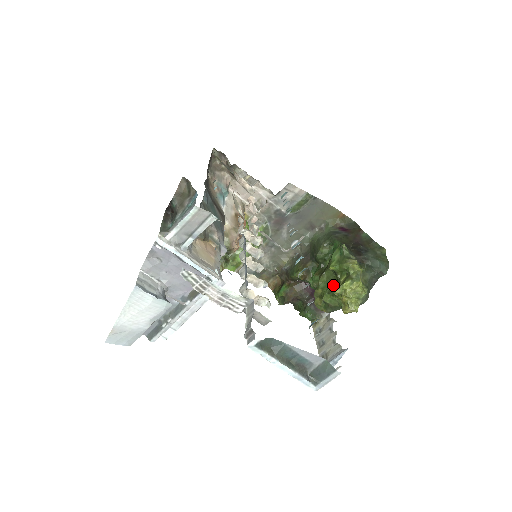
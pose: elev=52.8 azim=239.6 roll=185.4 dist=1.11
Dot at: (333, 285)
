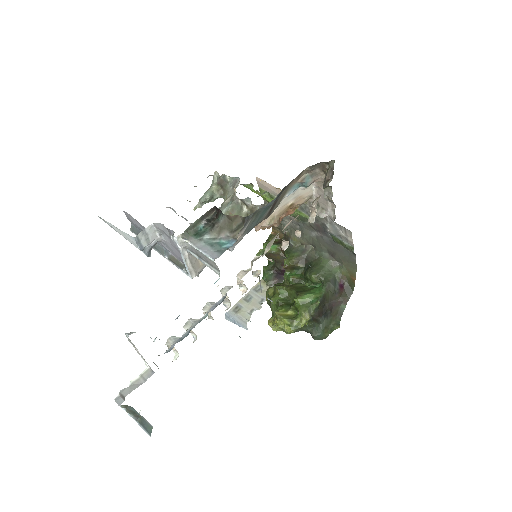
Dot at: (285, 304)
